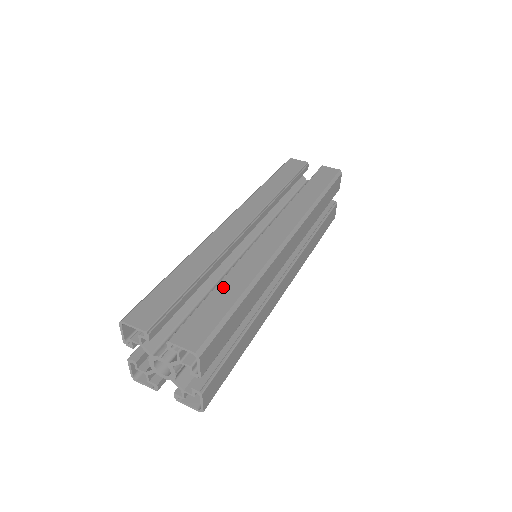
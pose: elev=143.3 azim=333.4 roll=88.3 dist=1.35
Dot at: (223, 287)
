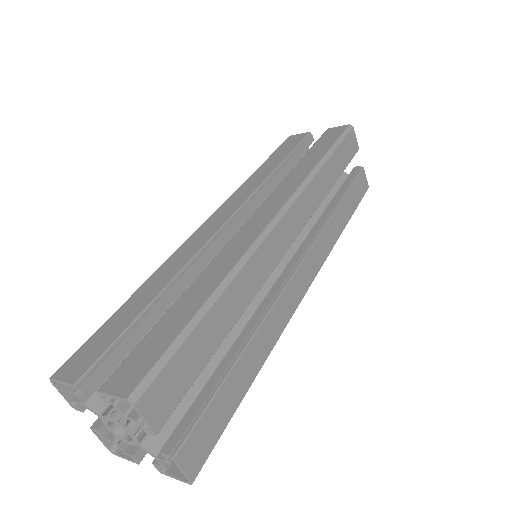
Dot at: (183, 300)
